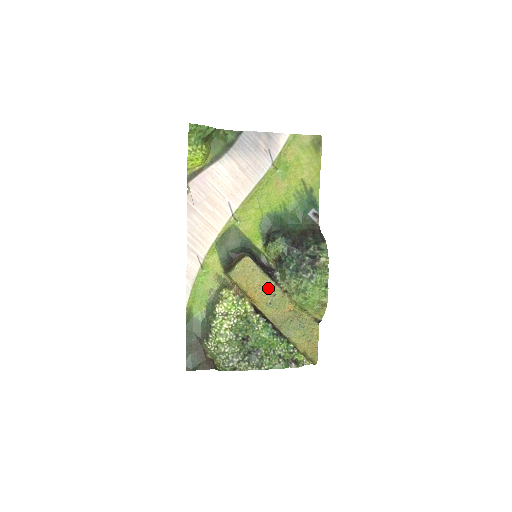
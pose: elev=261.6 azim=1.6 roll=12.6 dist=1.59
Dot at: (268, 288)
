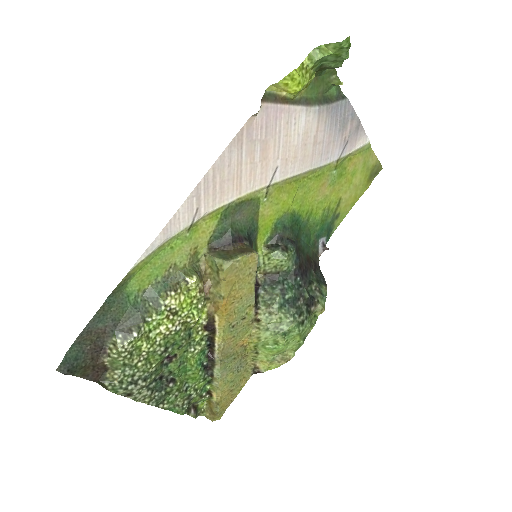
Dot at: (245, 306)
